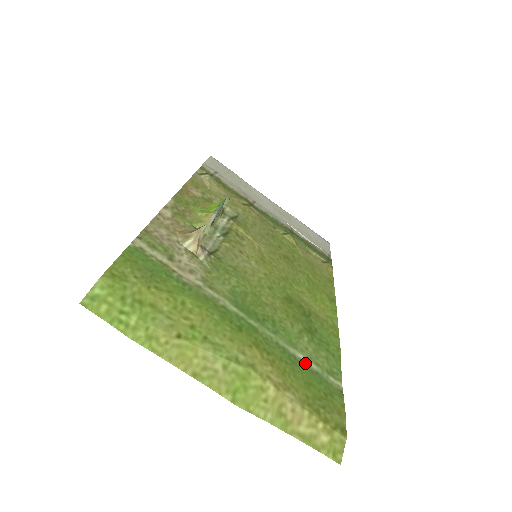
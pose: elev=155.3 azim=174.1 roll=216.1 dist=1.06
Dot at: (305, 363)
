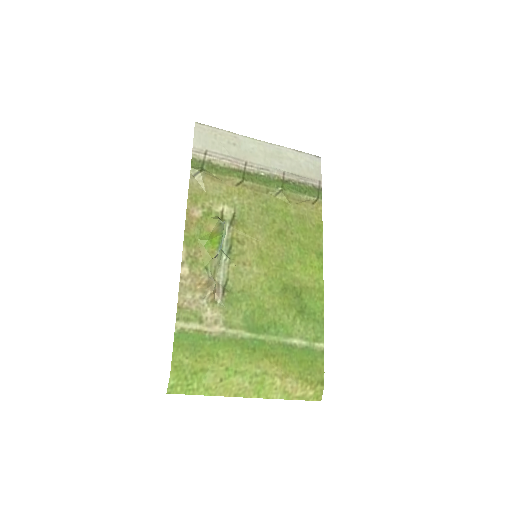
Dot at: (298, 345)
